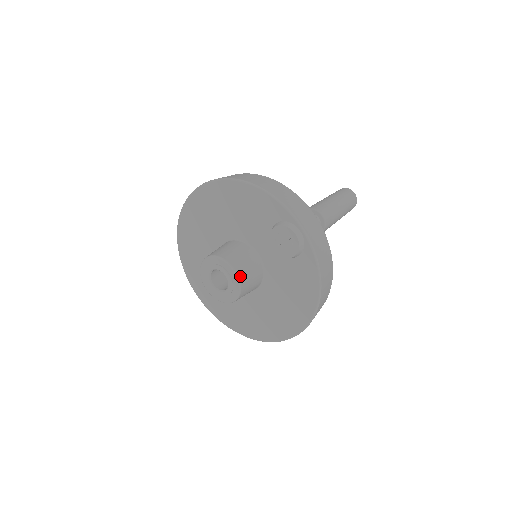
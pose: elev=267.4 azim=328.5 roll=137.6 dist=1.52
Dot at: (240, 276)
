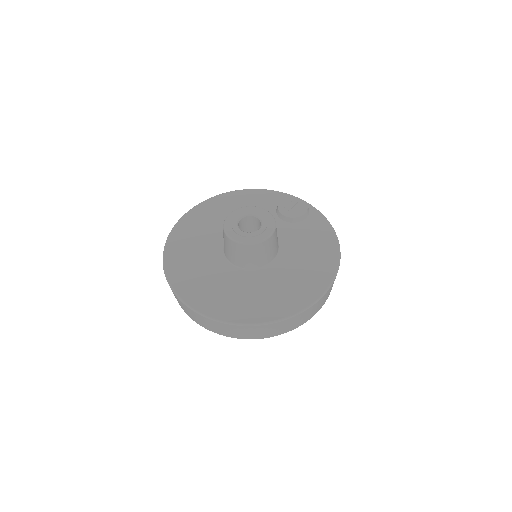
Dot at: (271, 215)
